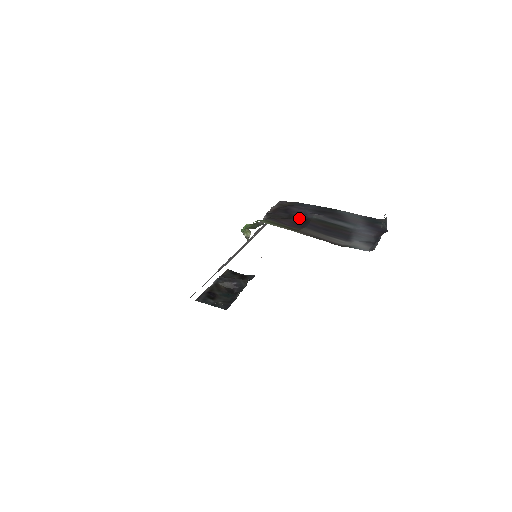
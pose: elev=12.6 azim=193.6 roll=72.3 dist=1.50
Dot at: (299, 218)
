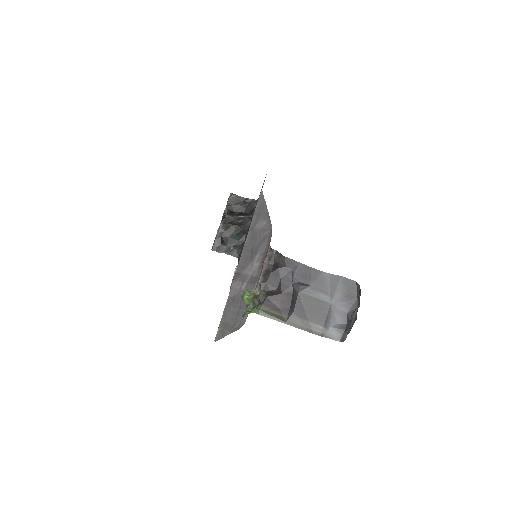
Dot at: (287, 291)
